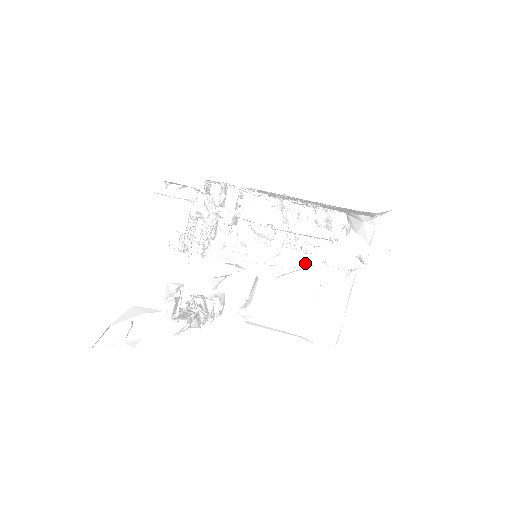
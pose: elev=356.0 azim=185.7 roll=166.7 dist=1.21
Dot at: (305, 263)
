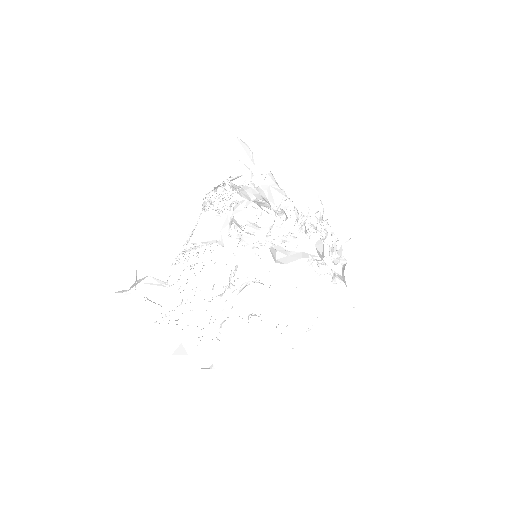
Dot at: occluded
